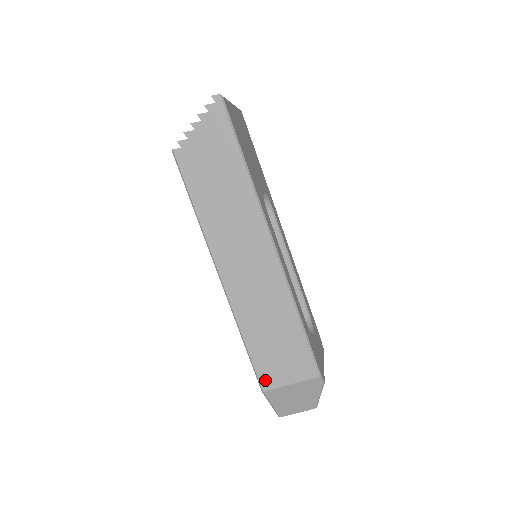
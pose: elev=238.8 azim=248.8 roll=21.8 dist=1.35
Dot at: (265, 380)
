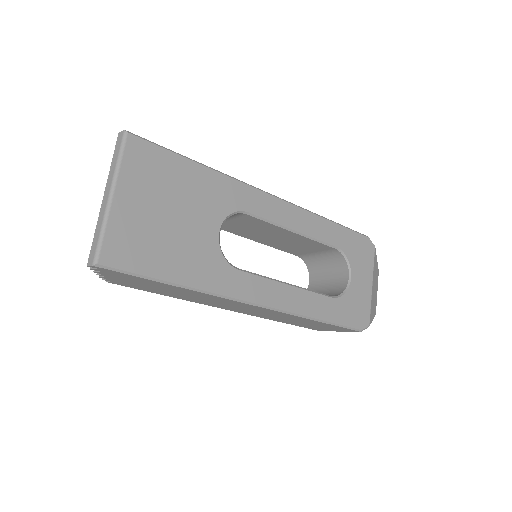
Dot at: (317, 330)
